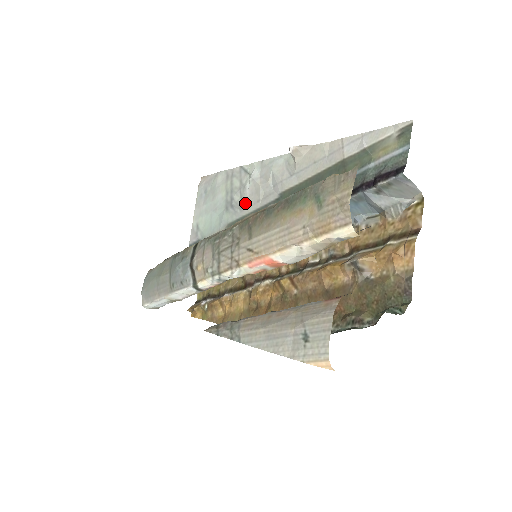
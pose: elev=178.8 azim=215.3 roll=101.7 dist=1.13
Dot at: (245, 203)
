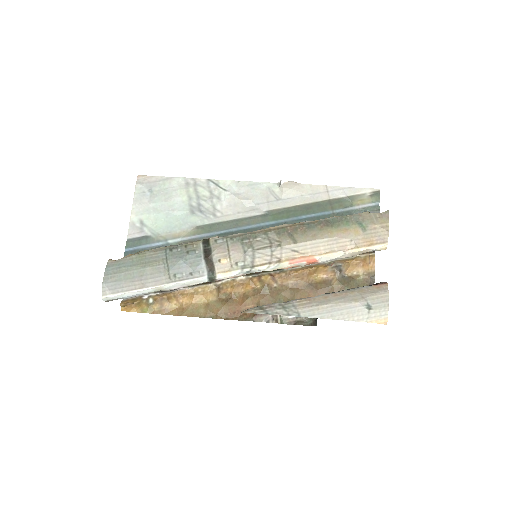
Dot at: (220, 211)
